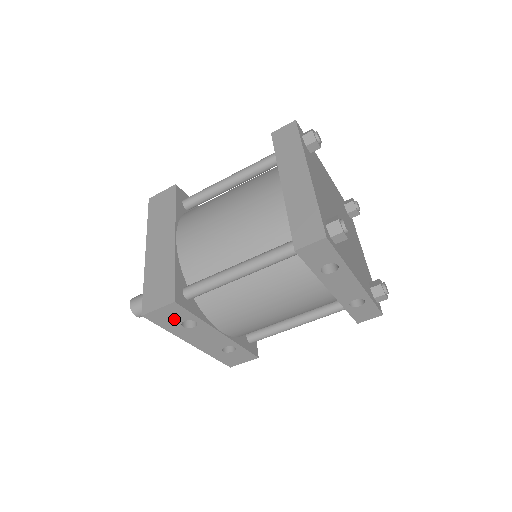
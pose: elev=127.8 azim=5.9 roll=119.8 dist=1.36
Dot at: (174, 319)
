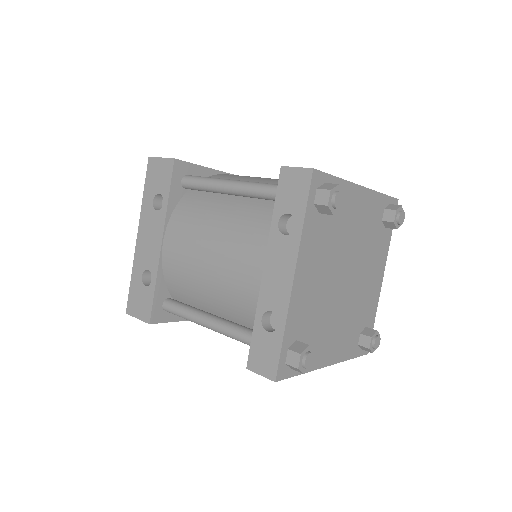
Dot at: (157, 183)
